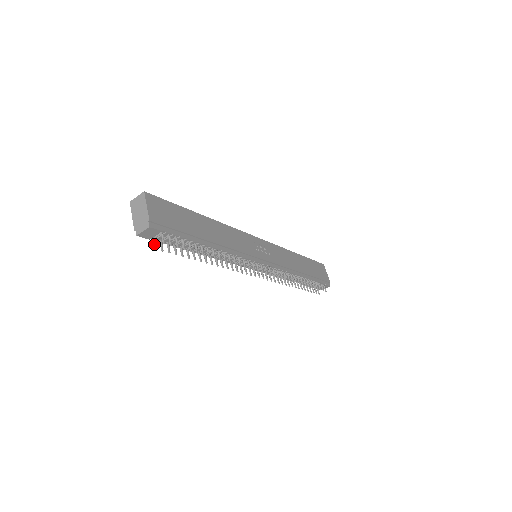
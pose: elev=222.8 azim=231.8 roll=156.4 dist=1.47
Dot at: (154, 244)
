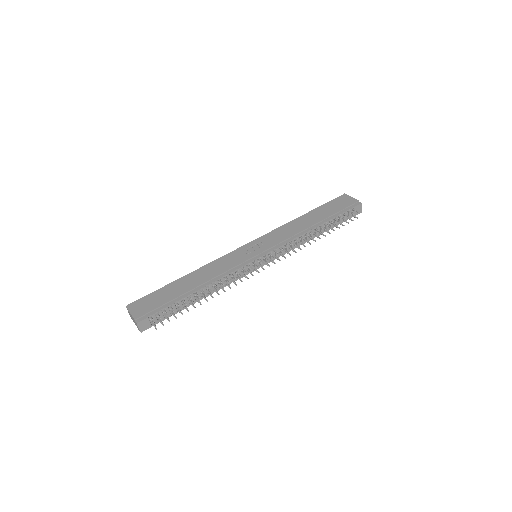
Dot at: occluded
